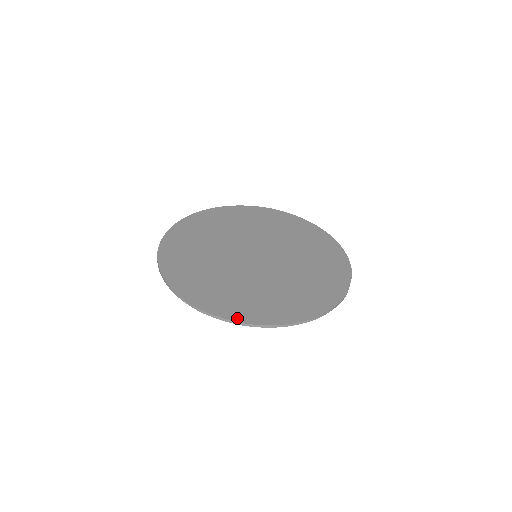
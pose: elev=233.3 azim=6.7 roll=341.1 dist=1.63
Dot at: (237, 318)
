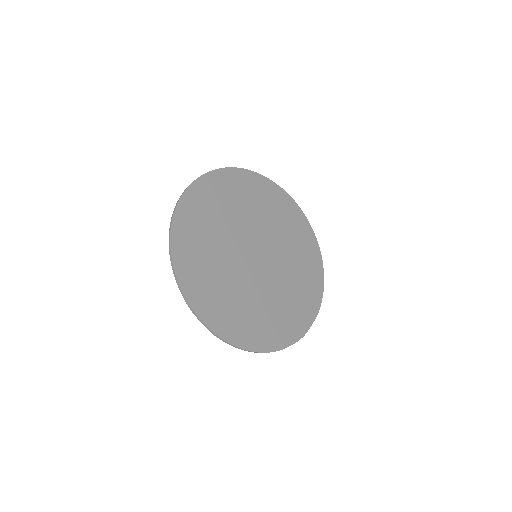
Dot at: (215, 328)
